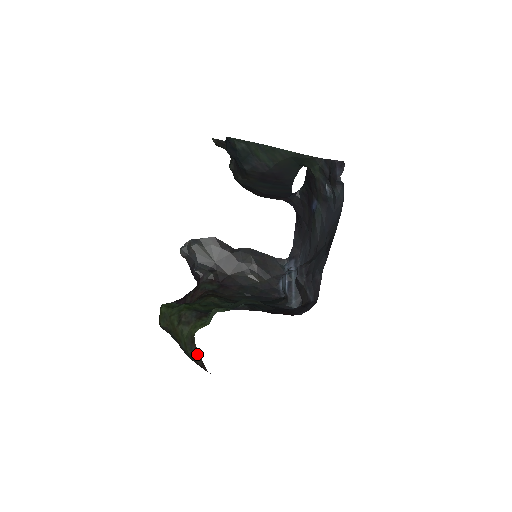
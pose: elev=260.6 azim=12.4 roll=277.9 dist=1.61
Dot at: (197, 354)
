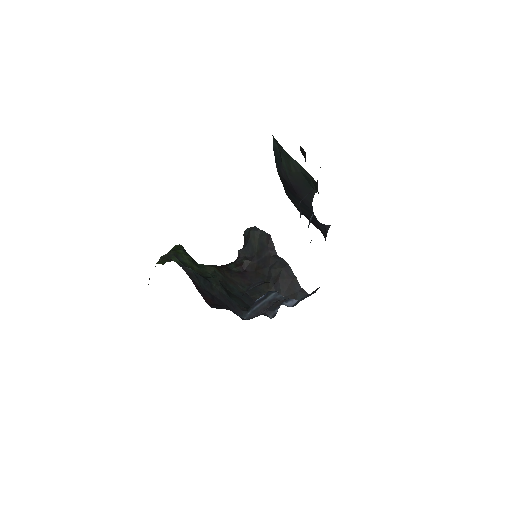
Dot at: occluded
